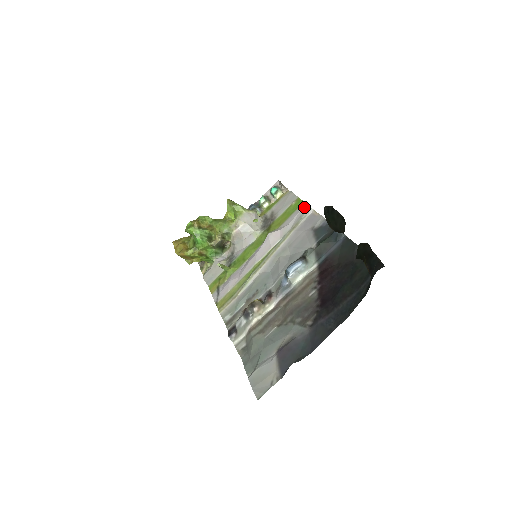
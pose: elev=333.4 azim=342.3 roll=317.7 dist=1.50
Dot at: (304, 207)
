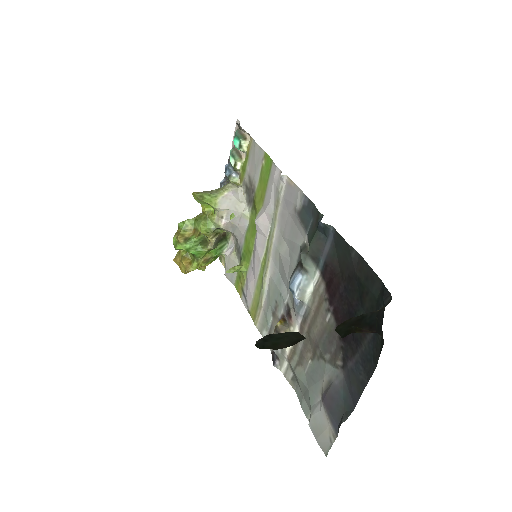
Dot at: (275, 172)
